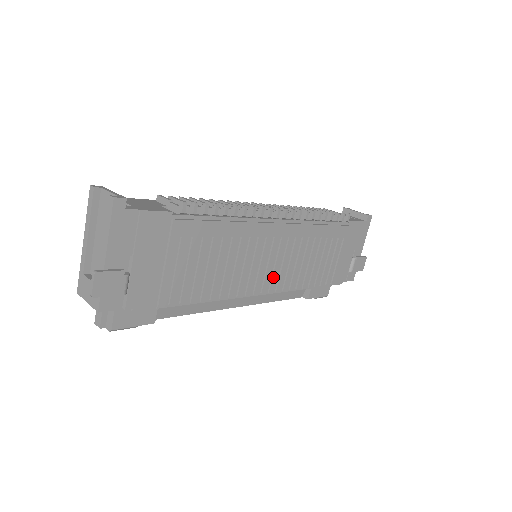
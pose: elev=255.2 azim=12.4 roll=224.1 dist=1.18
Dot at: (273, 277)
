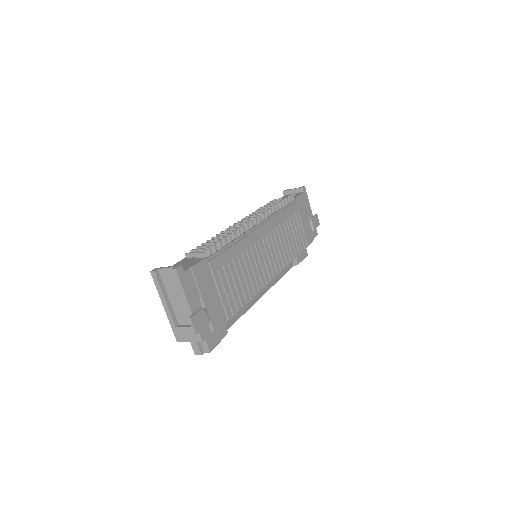
Dot at: (275, 262)
